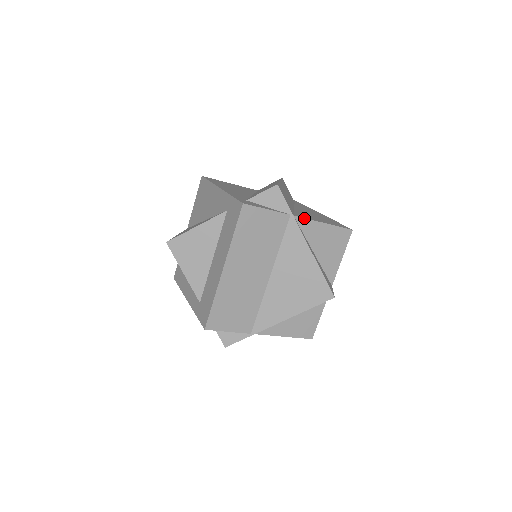
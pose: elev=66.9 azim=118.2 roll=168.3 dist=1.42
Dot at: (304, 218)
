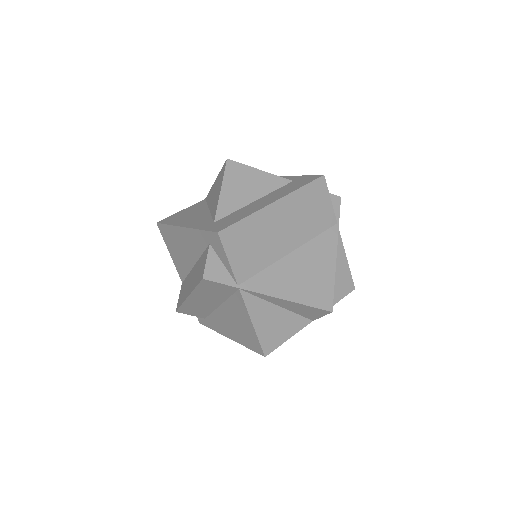
Dot at: occluded
